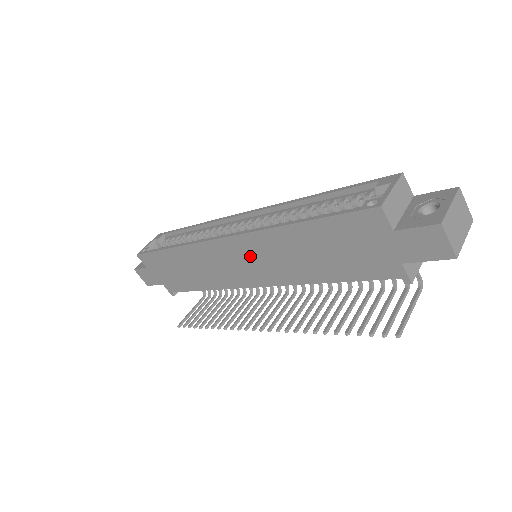
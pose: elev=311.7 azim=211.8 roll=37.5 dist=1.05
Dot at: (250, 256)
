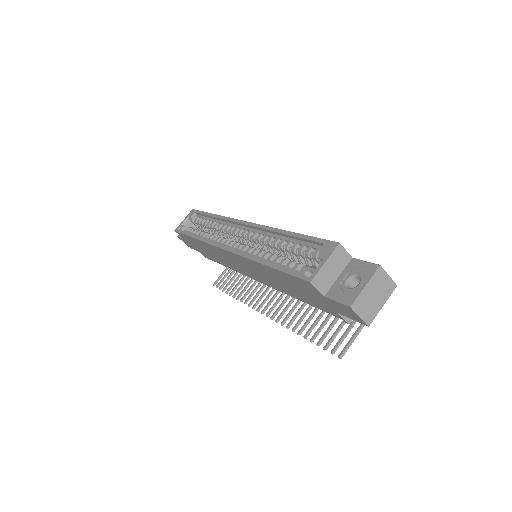
Dot at: (245, 265)
